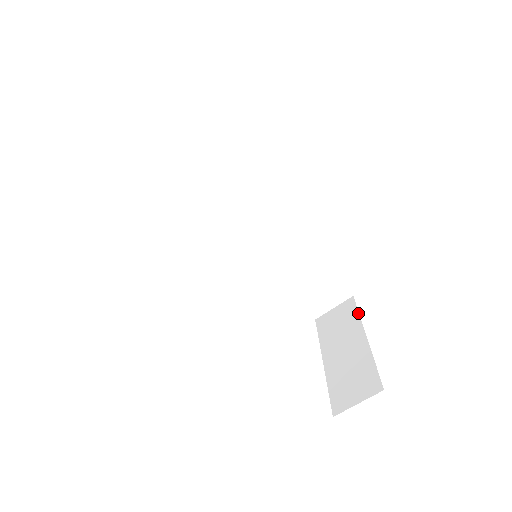
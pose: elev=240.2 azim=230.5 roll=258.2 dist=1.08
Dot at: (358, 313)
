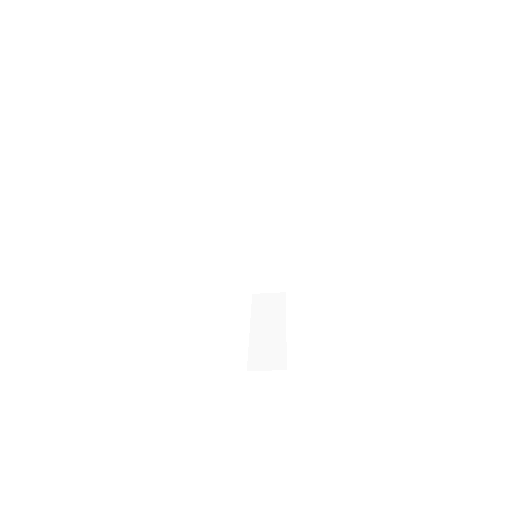
Dot at: occluded
